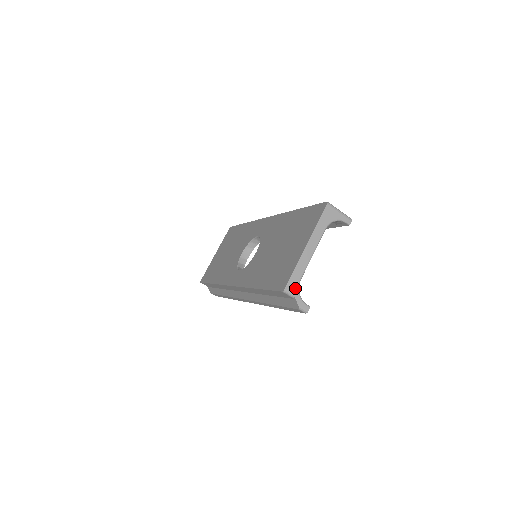
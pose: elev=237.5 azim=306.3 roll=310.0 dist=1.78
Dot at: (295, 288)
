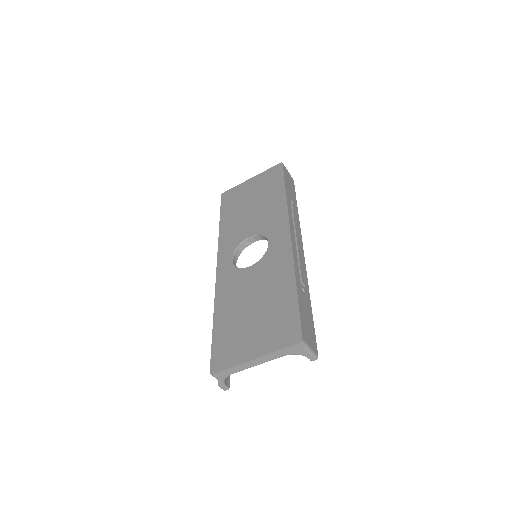
Dot at: (222, 377)
